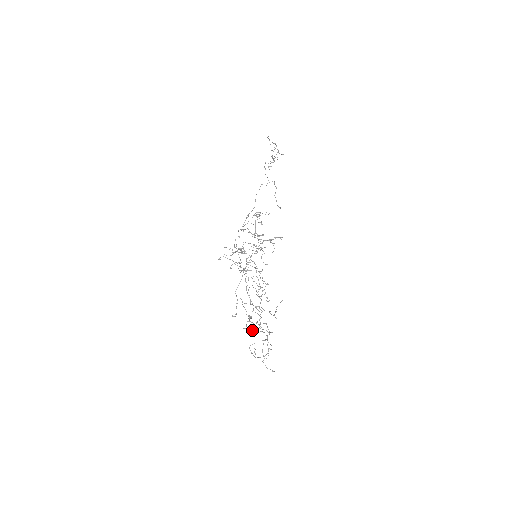
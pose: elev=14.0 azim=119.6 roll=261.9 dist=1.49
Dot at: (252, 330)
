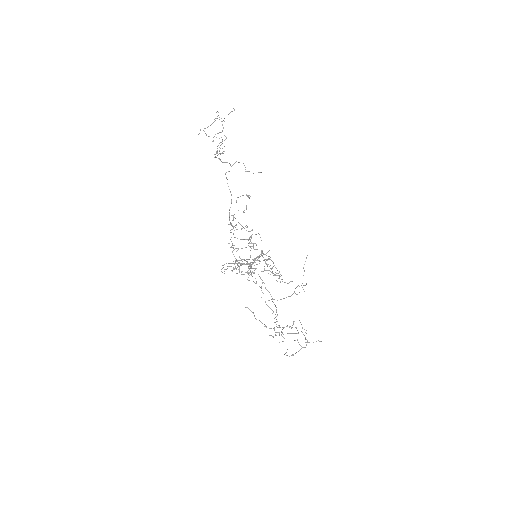
Dot at: occluded
